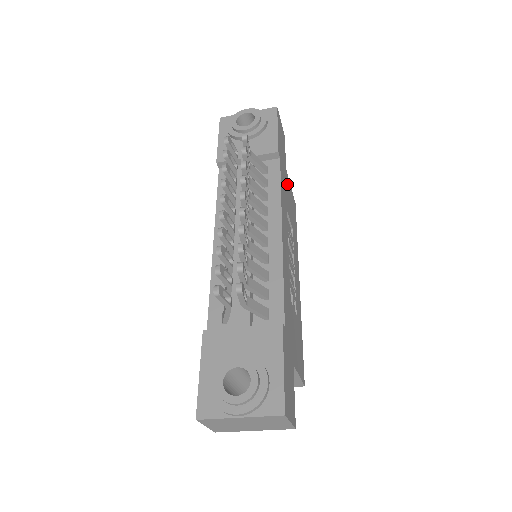
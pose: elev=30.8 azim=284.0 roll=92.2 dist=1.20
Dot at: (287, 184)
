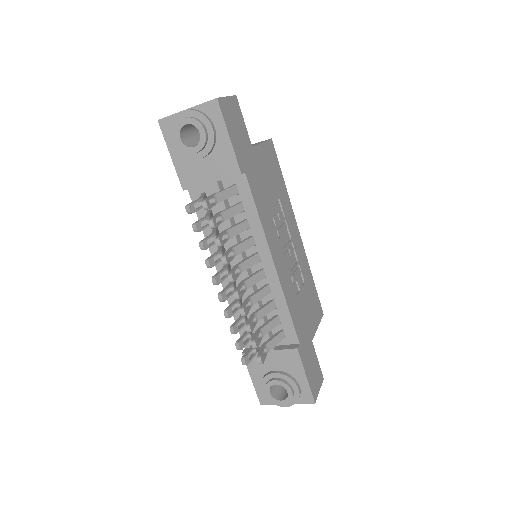
Dot at: (259, 164)
